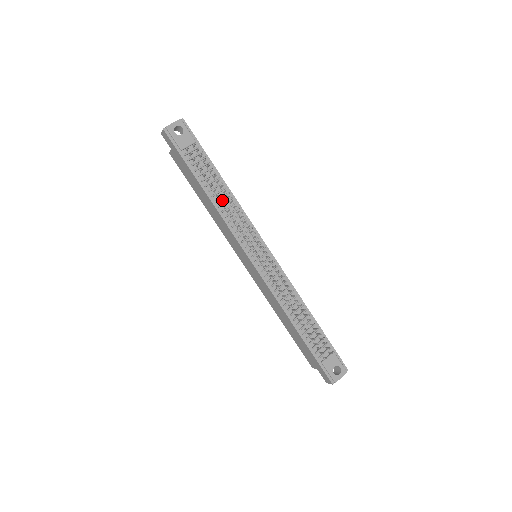
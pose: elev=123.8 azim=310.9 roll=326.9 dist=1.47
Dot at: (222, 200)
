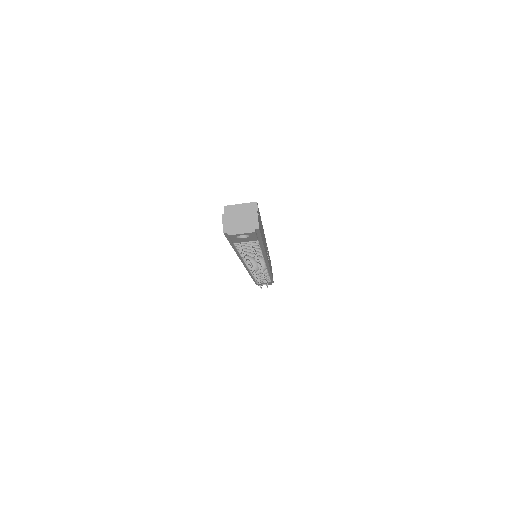
Dot at: occluded
